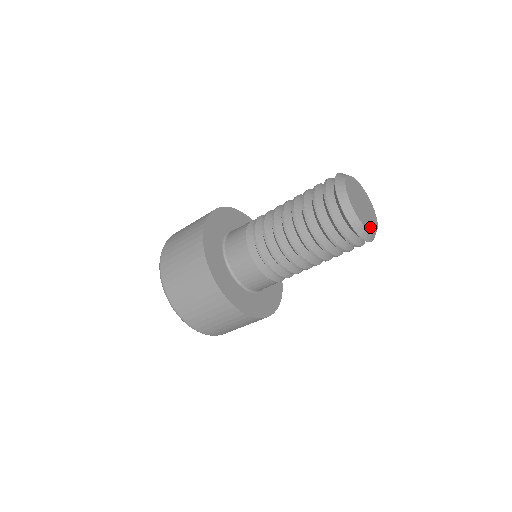
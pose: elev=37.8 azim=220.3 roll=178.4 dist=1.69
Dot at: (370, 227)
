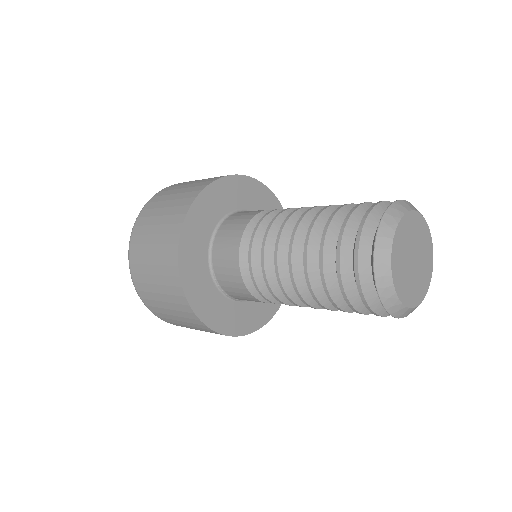
Dot at: (421, 294)
